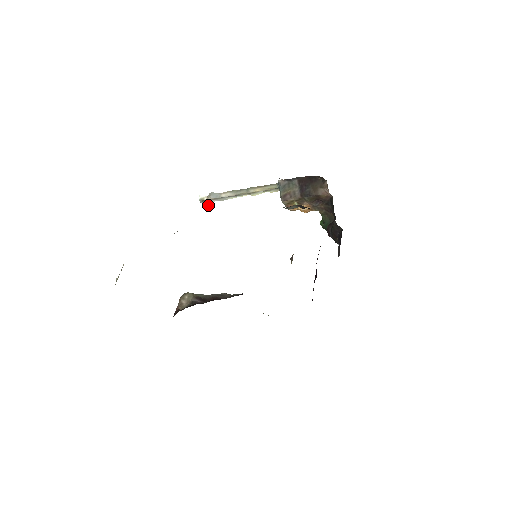
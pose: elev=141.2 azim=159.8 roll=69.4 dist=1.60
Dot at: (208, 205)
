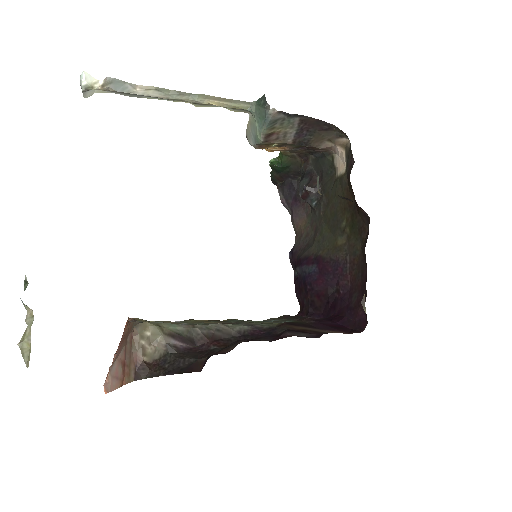
Dot at: (91, 94)
